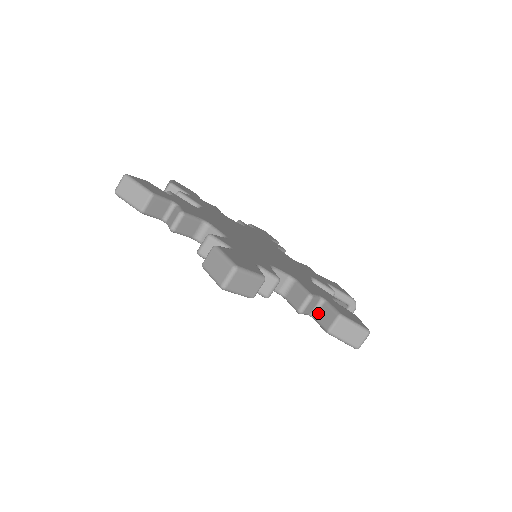
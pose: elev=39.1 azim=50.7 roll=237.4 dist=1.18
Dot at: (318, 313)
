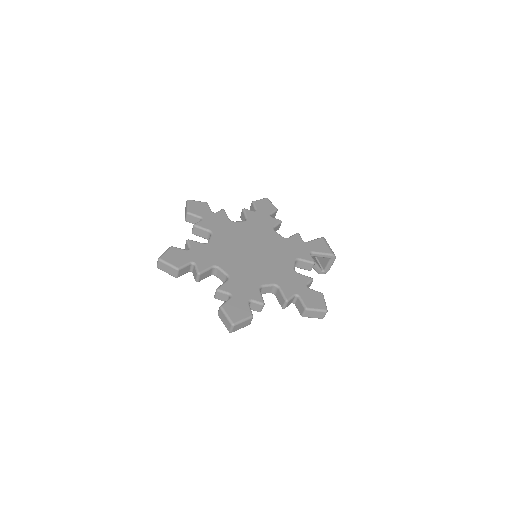
Dot at: (296, 303)
